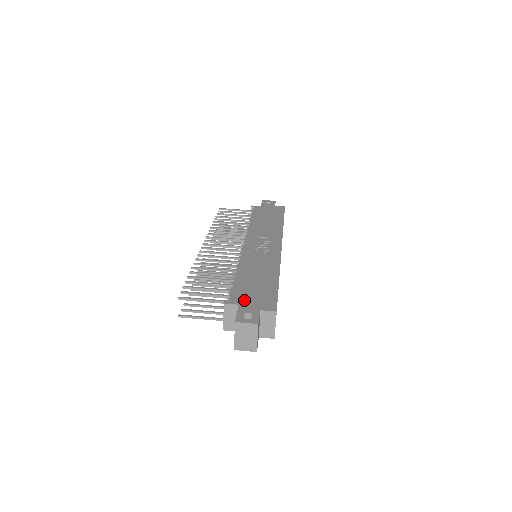
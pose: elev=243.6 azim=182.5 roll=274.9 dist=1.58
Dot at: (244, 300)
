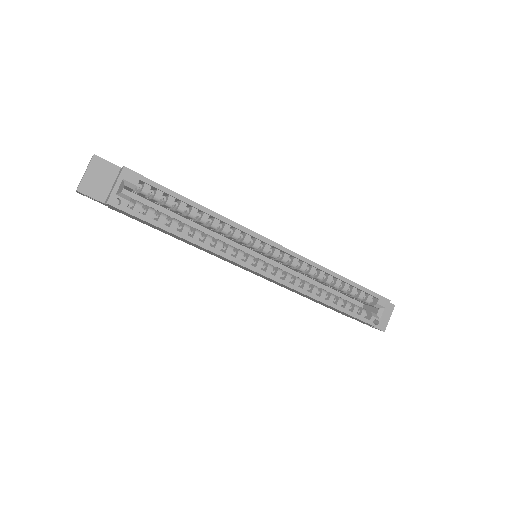
Dot at: occluded
